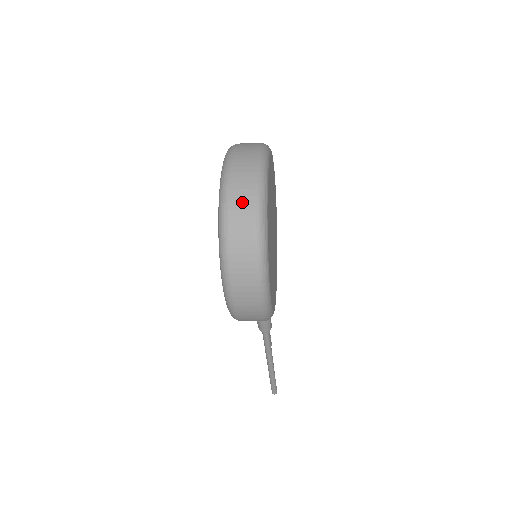
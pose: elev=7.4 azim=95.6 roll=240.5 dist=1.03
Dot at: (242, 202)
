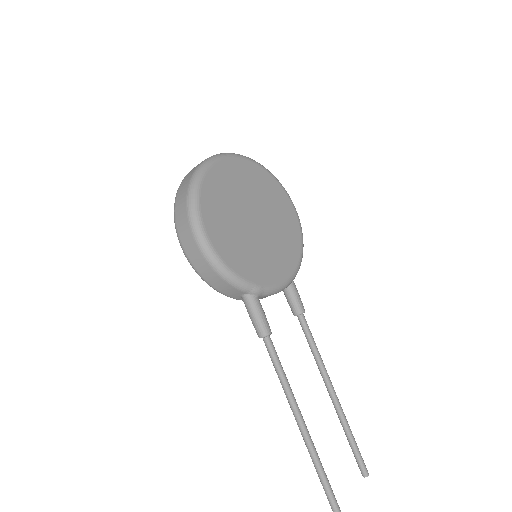
Dot at: (197, 165)
